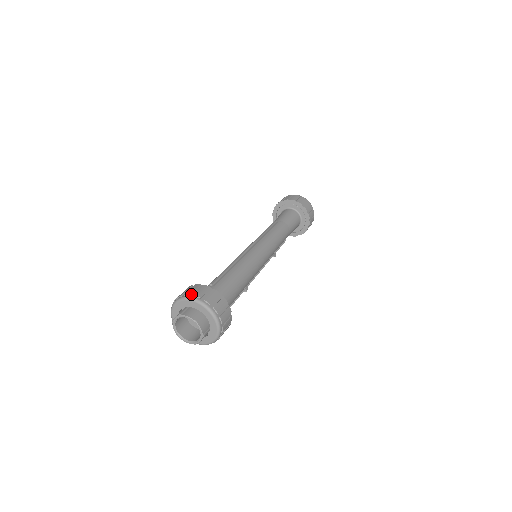
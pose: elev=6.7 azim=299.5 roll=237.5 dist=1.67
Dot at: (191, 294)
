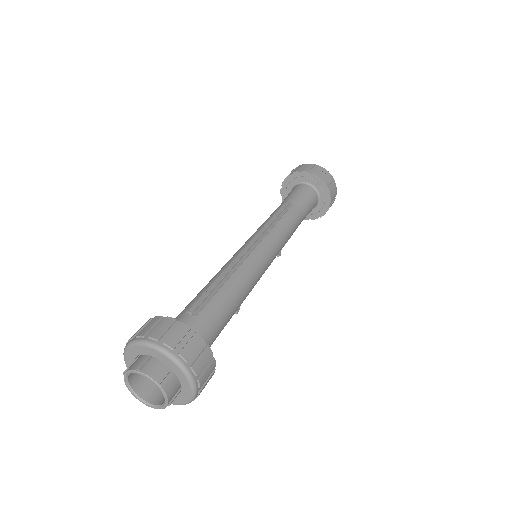
Dot at: (159, 338)
